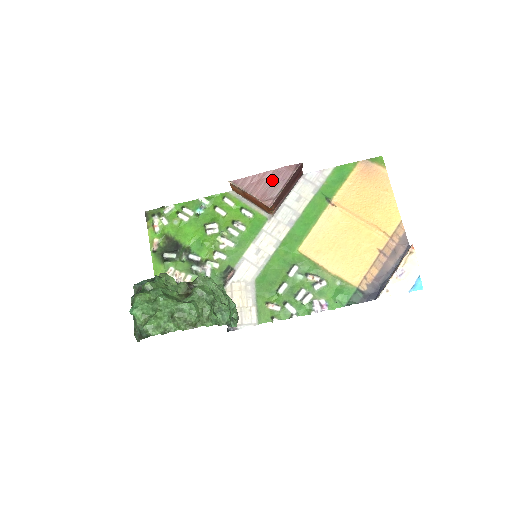
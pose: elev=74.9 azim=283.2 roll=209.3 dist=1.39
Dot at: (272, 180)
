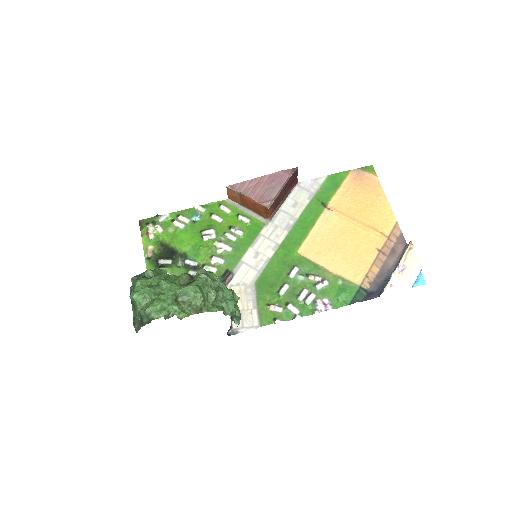
Dot at: (269, 183)
